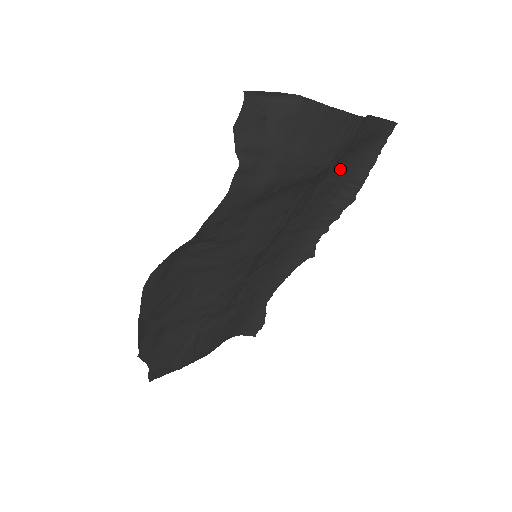
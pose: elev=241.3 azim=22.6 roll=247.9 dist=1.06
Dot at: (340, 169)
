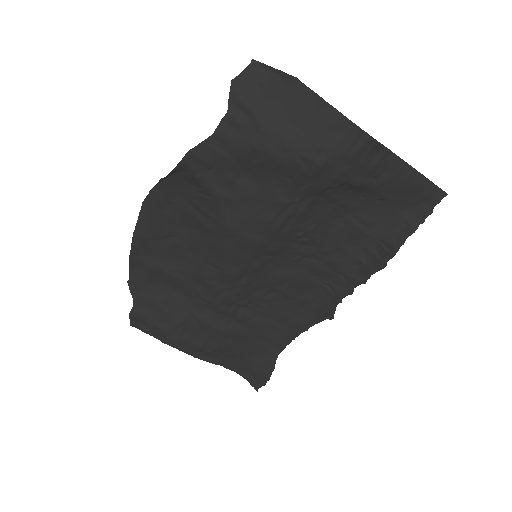
Dot at: (371, 217)
